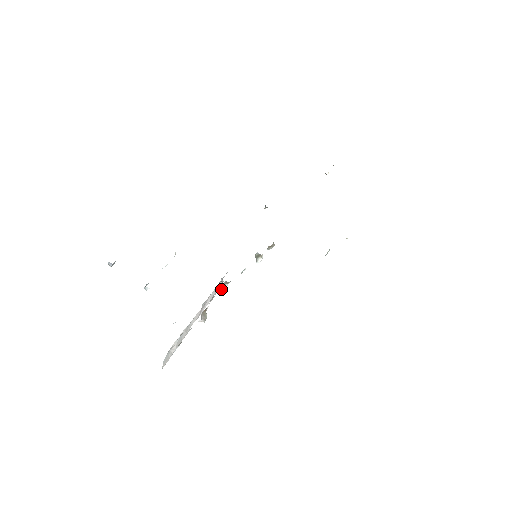
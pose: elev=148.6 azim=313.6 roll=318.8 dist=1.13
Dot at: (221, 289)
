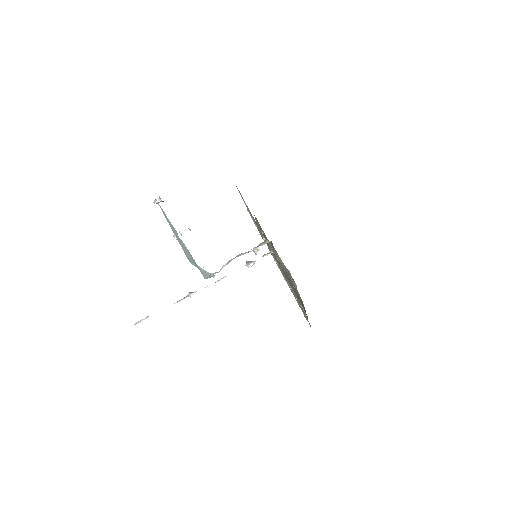
Dot at: (180, 300)
